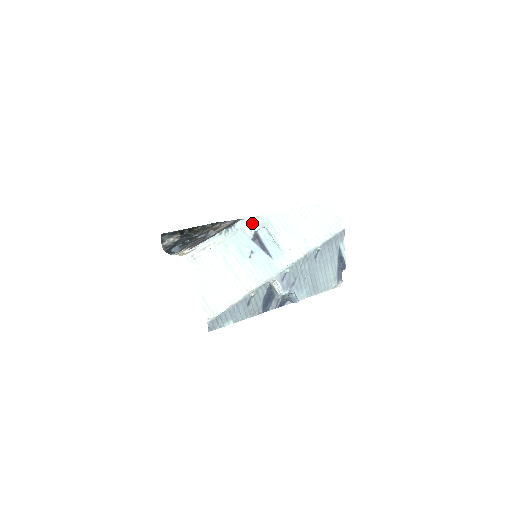
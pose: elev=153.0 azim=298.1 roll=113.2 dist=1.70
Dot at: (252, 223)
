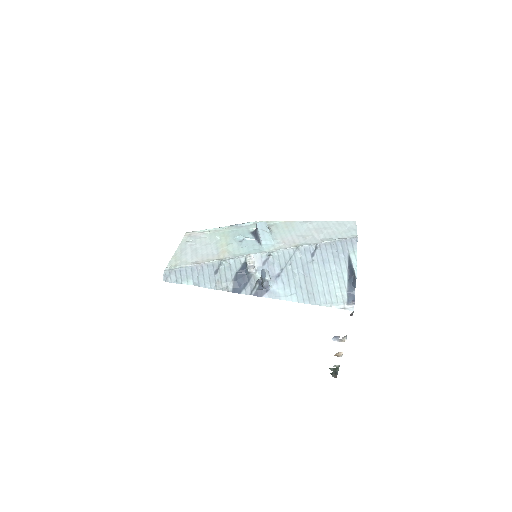
Dot at: occluded
